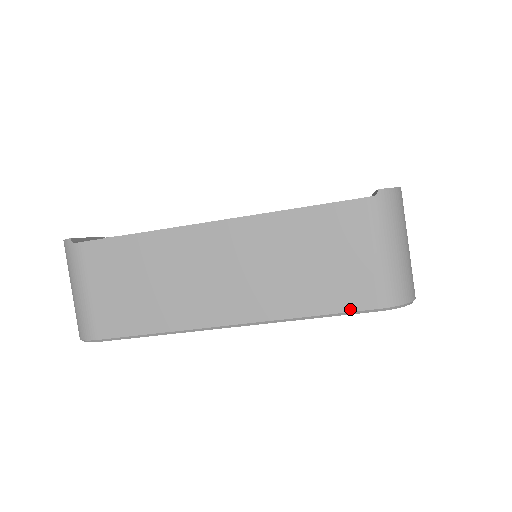
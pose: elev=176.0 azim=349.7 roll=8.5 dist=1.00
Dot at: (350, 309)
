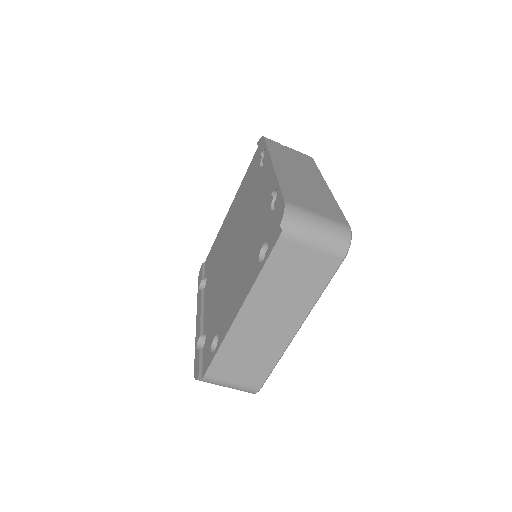
Dot at: (332, 273)
